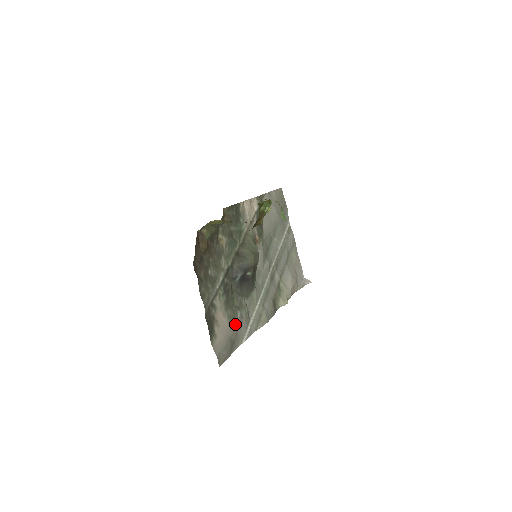
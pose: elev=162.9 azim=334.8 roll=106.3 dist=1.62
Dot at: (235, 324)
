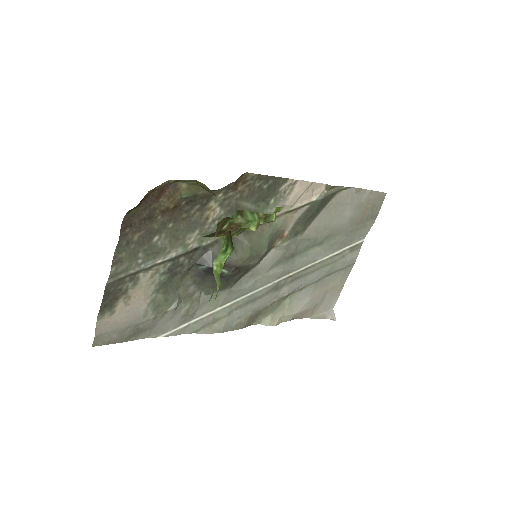
Dot at: (157, 314)
